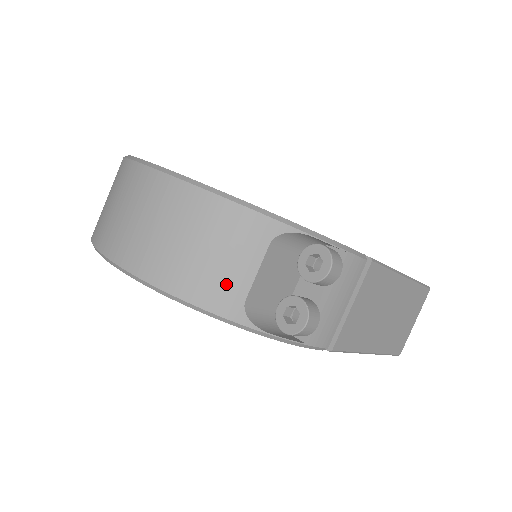
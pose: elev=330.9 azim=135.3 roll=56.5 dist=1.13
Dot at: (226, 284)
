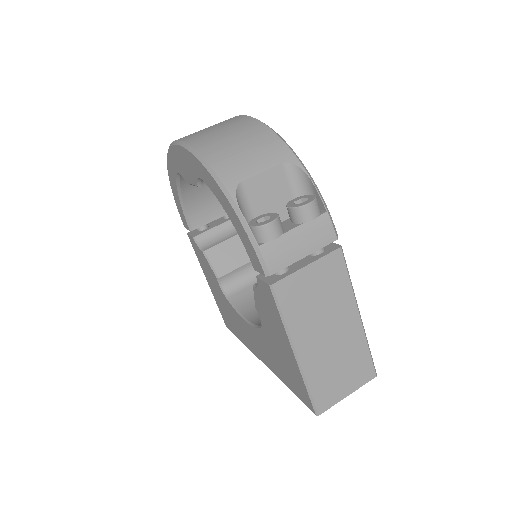
Dot at: (238, 166)
